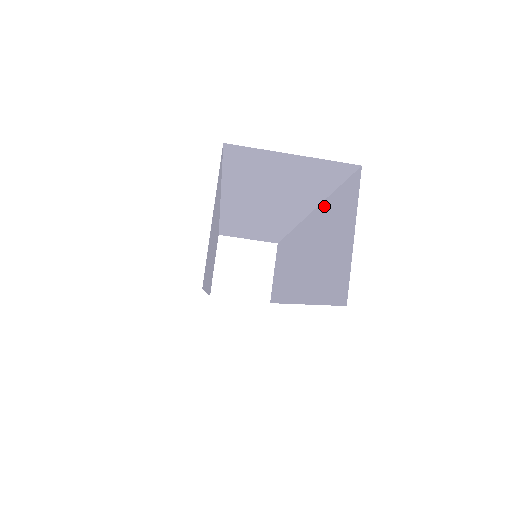
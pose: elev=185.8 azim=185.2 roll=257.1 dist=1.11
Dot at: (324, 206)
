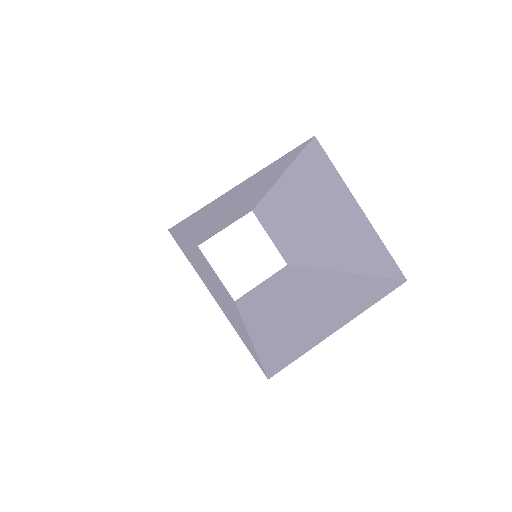
Dot at: (289, 178)
